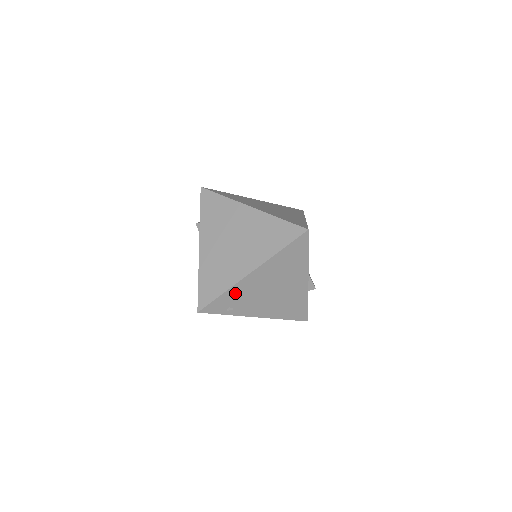
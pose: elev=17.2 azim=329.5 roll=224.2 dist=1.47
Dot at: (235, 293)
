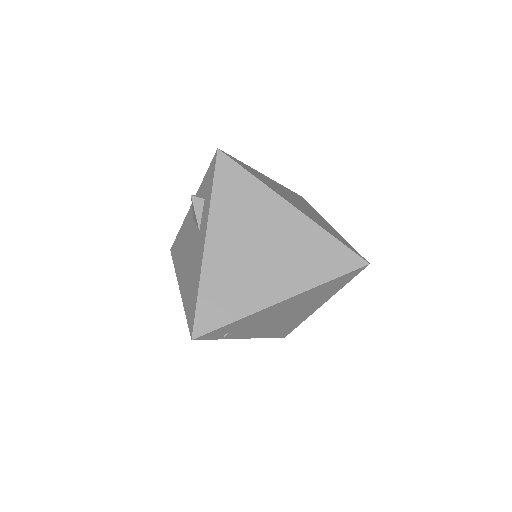
Dot at: (247, 320)
